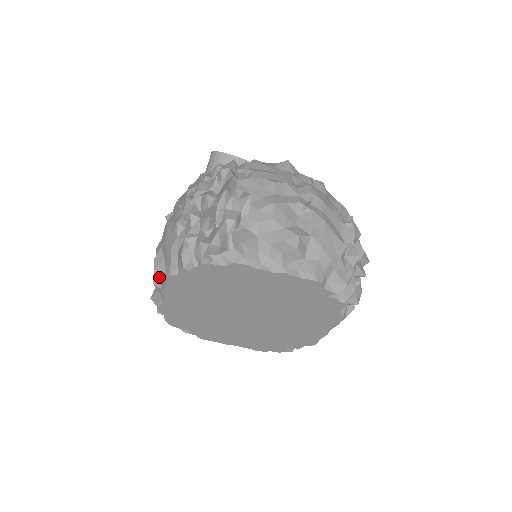
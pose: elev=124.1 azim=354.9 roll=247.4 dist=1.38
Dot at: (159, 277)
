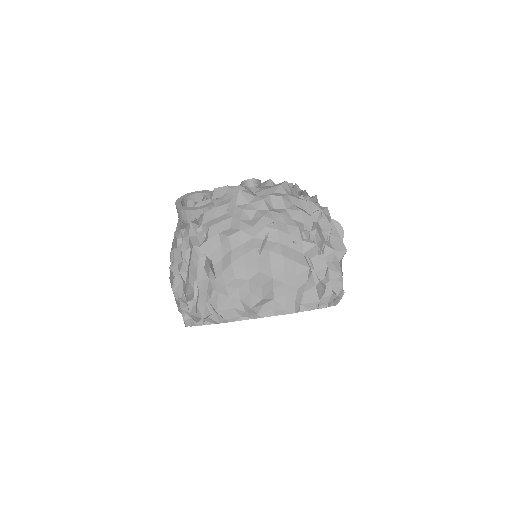
Dot at: occluded
